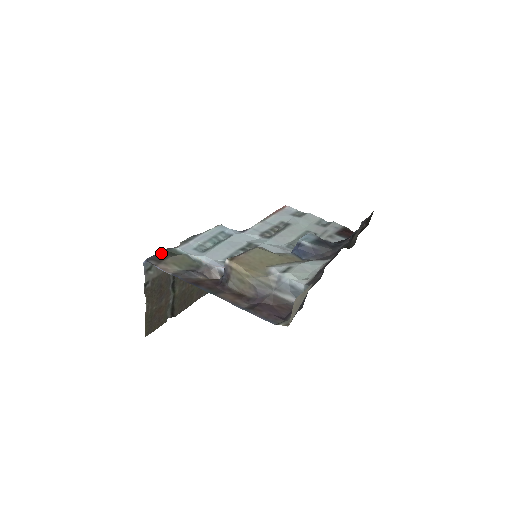
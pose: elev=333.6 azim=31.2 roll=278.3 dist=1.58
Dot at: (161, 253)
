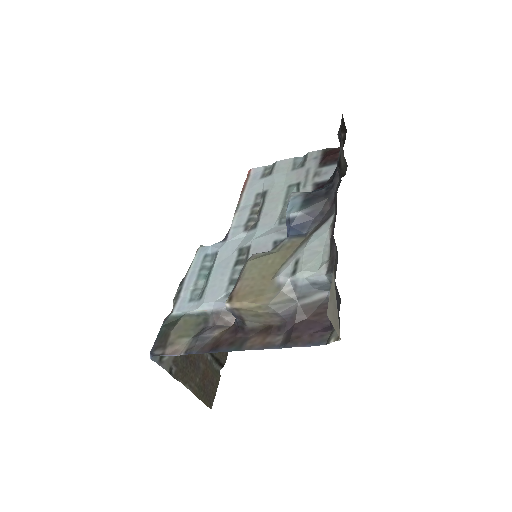
Dot at: (160, 333)
